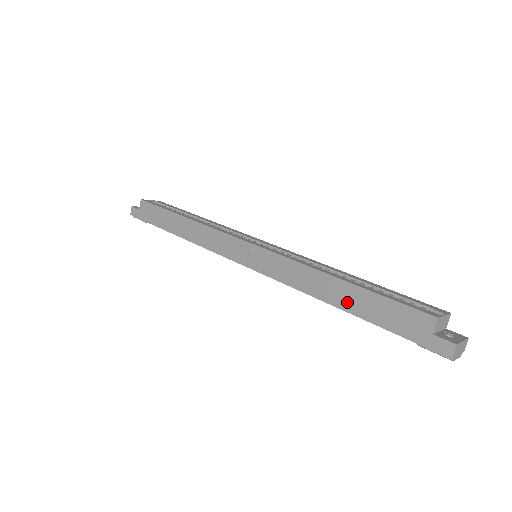
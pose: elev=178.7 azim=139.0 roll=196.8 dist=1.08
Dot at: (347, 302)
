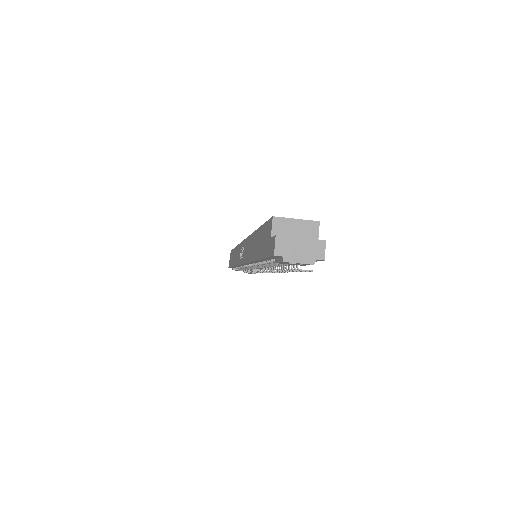
Dot at: (255, 250)
